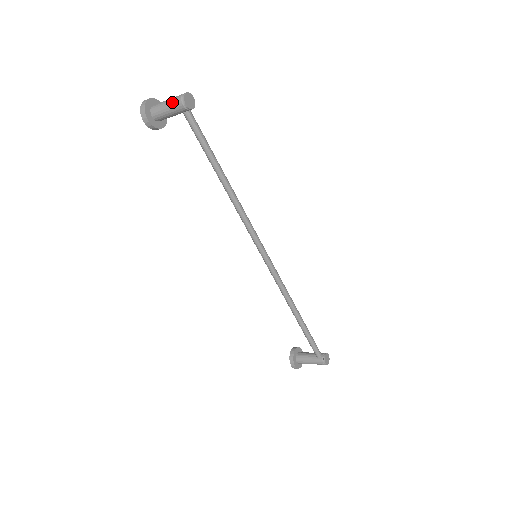
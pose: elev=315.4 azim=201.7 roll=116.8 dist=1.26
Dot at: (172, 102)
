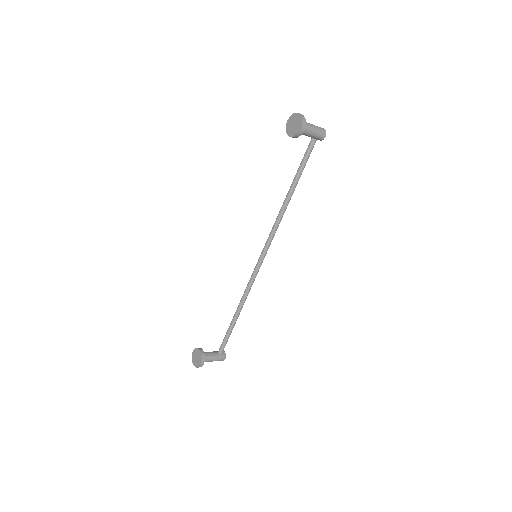
Dot at: (319, 129)
